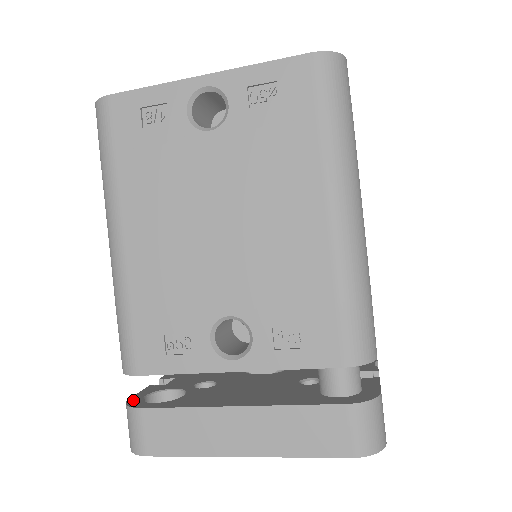
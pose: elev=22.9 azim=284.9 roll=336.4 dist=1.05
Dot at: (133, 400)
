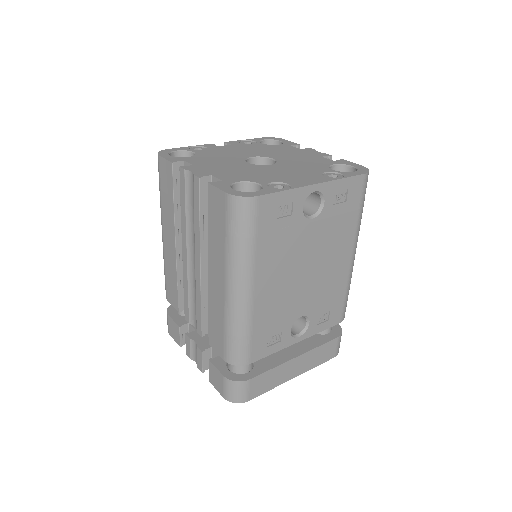
Dot at: (230, 376)
